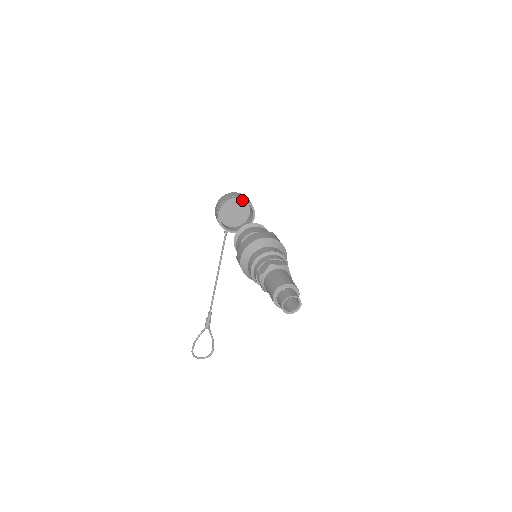
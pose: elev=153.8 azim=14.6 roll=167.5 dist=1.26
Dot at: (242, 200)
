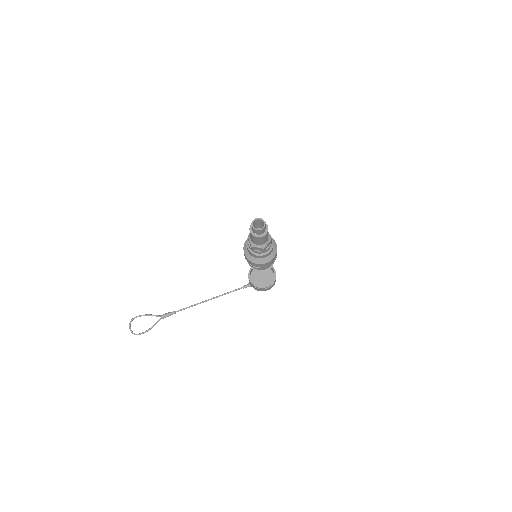
Dot at: (273, 278)
